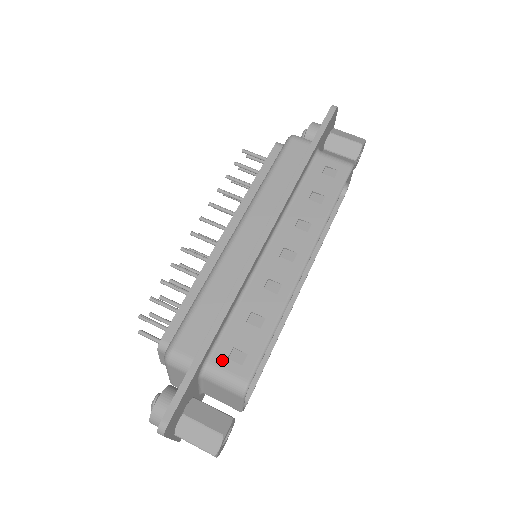
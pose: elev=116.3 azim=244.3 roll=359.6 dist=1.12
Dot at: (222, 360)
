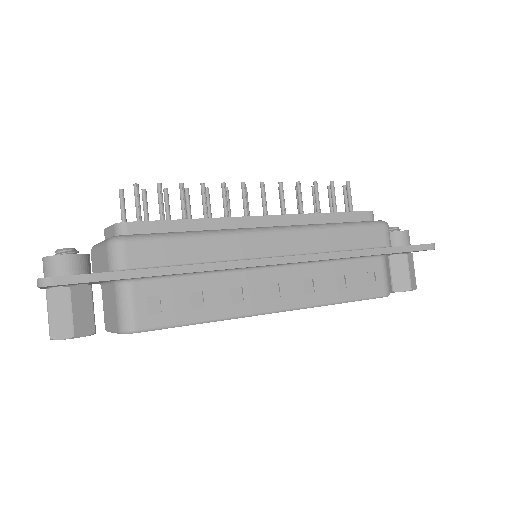
Dot at: (142, 294)
